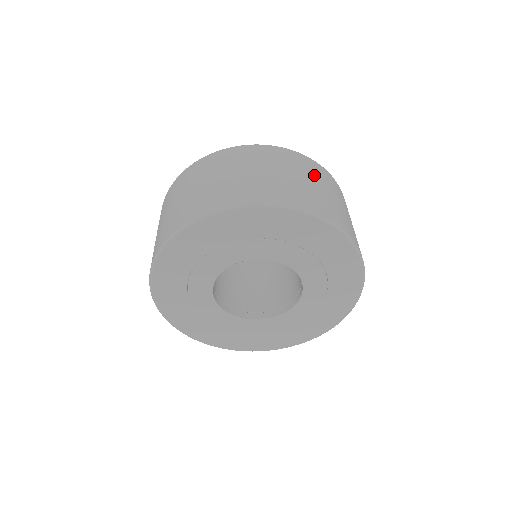
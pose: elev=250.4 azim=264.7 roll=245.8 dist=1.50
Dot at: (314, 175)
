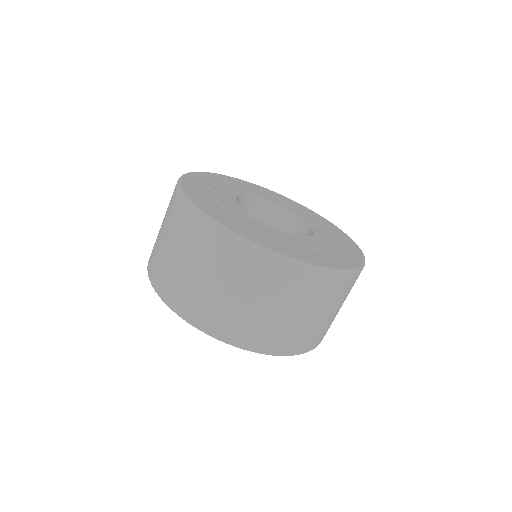
Dot at: occluded
